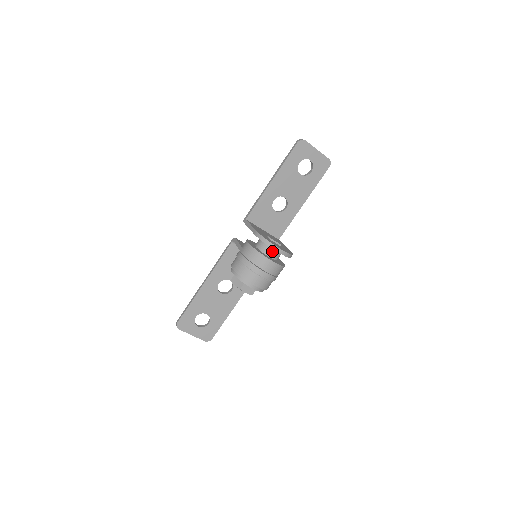
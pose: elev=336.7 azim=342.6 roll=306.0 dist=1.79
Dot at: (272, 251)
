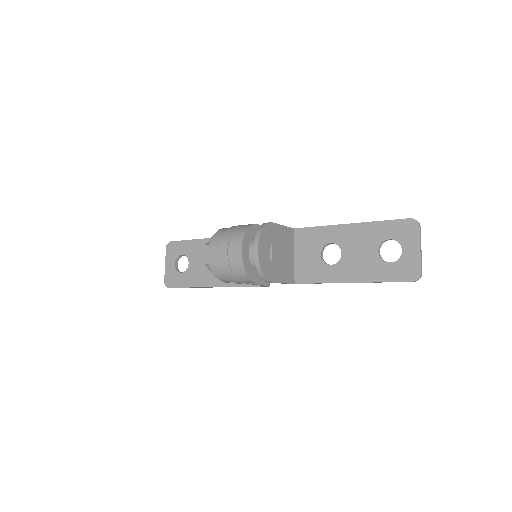
Dot at: occluded
